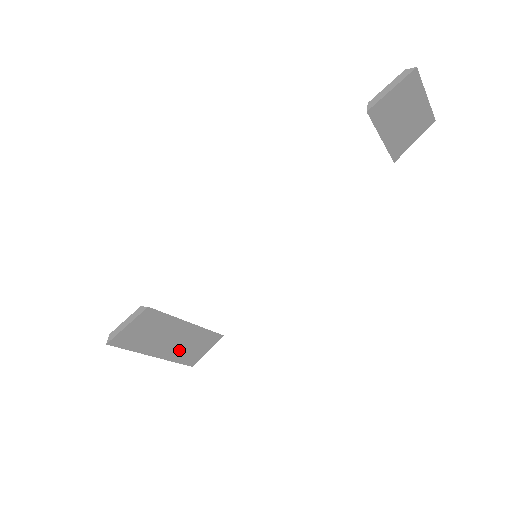
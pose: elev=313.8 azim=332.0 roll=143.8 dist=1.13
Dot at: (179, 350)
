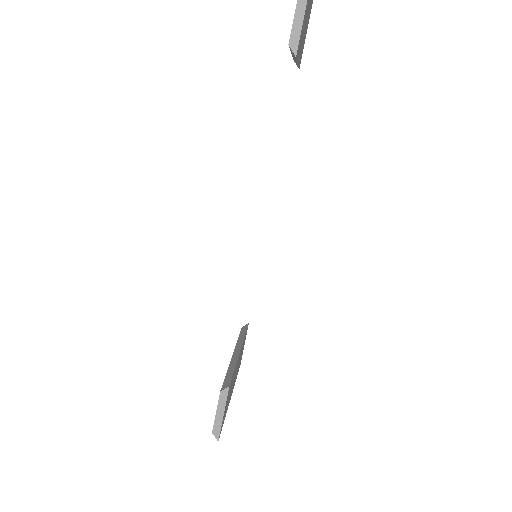
Dot at: (237, 371)
